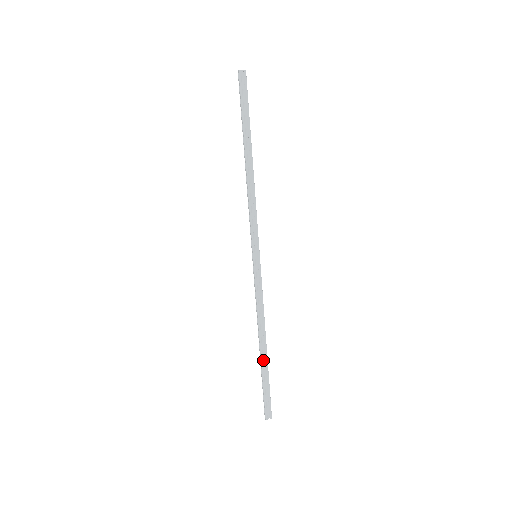
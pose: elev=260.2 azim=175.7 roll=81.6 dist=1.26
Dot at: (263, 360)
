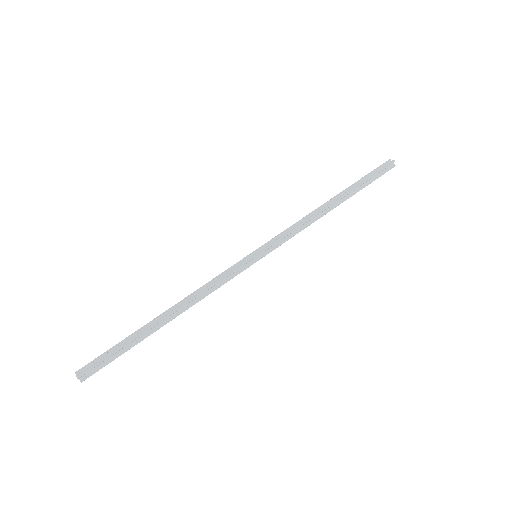
Dot at: (150, 326)
